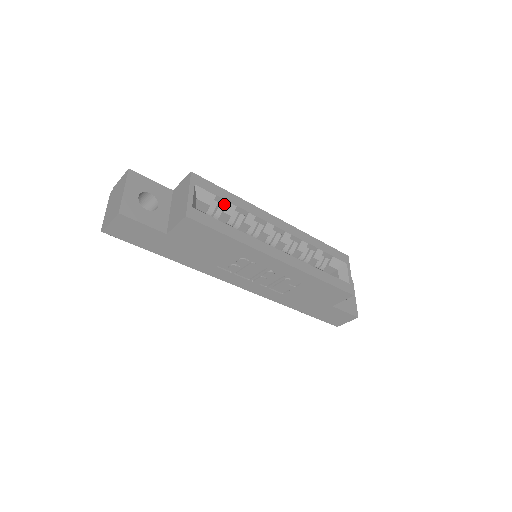
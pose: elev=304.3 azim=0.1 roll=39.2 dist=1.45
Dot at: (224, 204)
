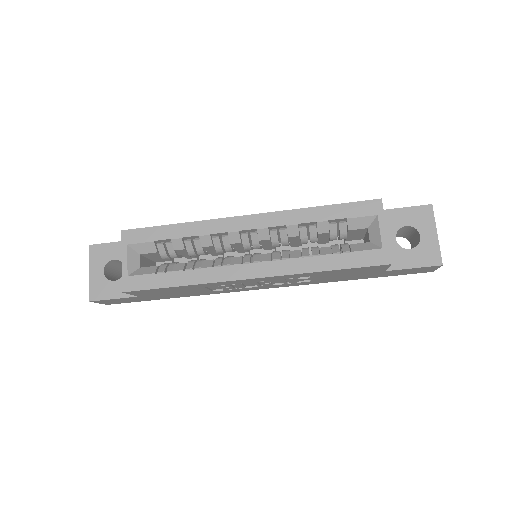
Dot at: (171, 240)
